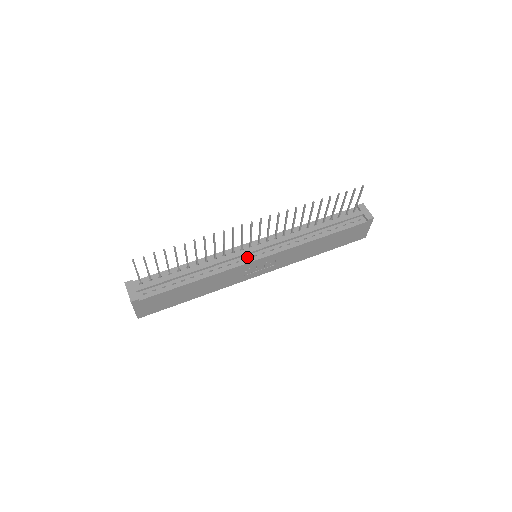
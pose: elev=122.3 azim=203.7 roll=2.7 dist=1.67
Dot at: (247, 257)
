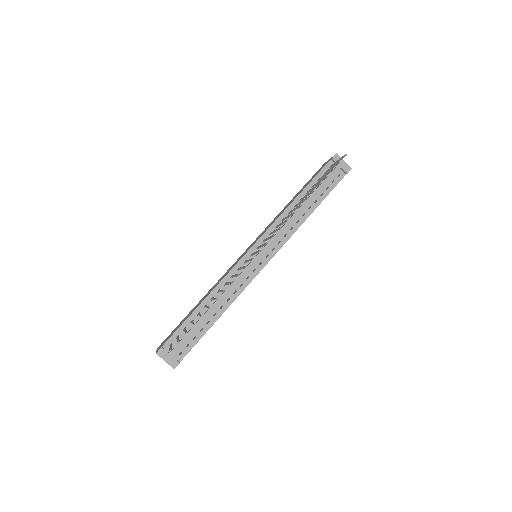
Dot at: (254, 268)
